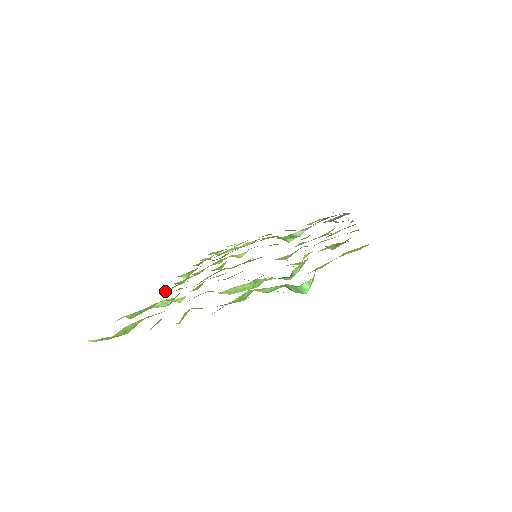
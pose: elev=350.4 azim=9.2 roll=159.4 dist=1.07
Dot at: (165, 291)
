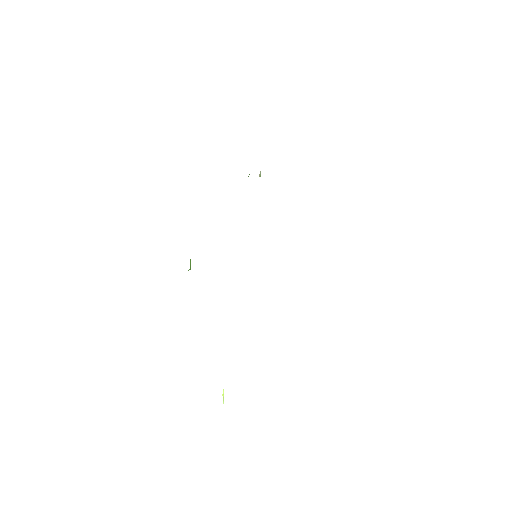
Dot at: occluded
